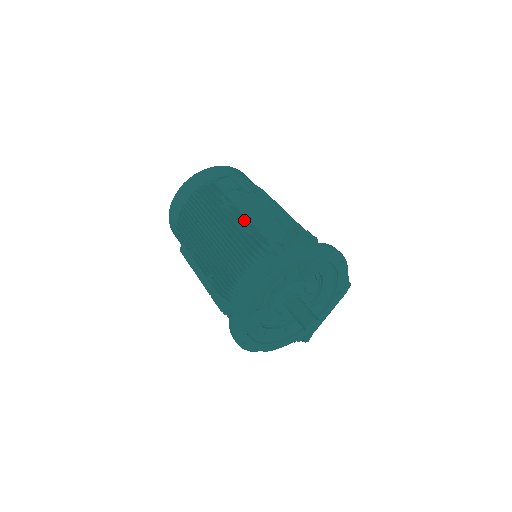
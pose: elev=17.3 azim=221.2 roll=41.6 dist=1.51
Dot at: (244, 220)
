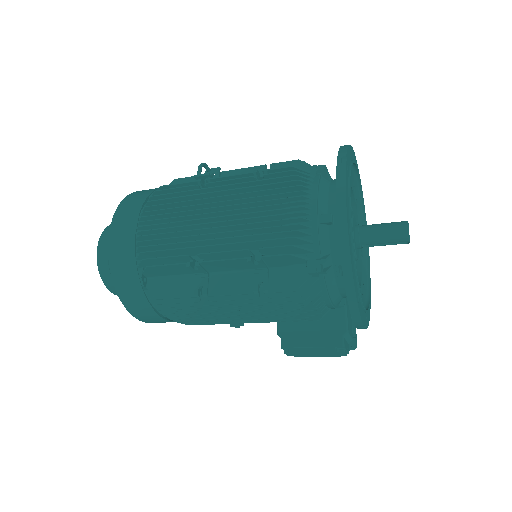
Dot at: occluded
